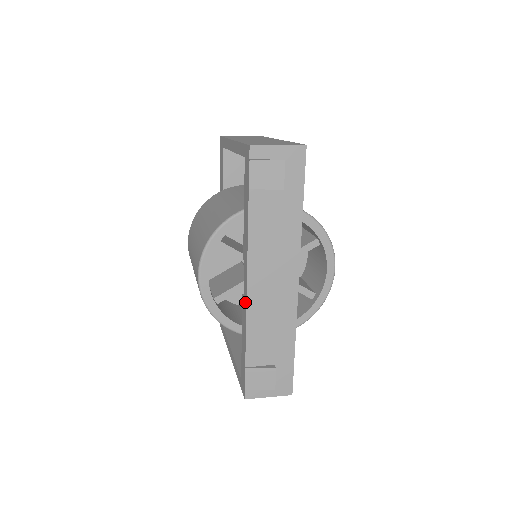
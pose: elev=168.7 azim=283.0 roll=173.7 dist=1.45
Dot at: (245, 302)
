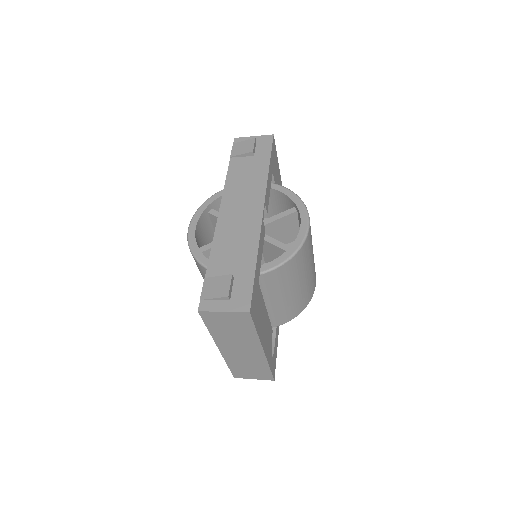
Dot at: (216, 228)
